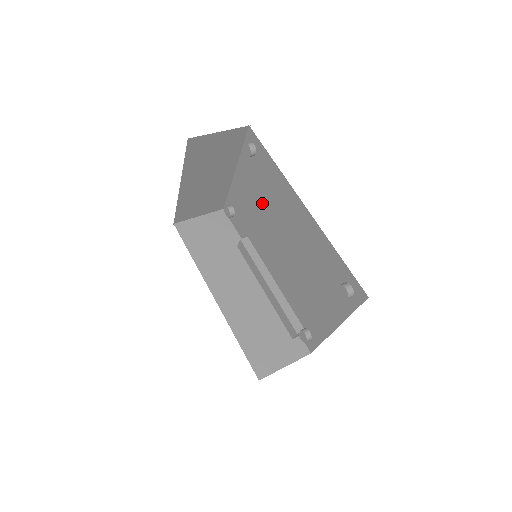
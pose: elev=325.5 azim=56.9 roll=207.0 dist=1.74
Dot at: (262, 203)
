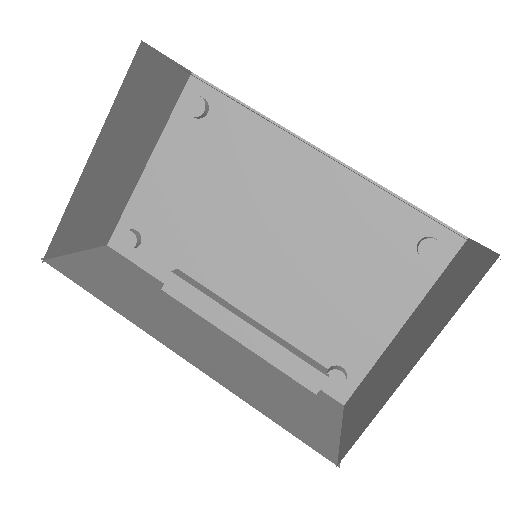
Dot at: (221, 190)
